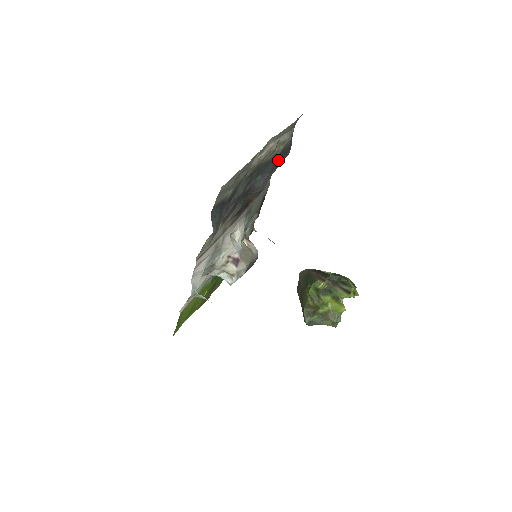
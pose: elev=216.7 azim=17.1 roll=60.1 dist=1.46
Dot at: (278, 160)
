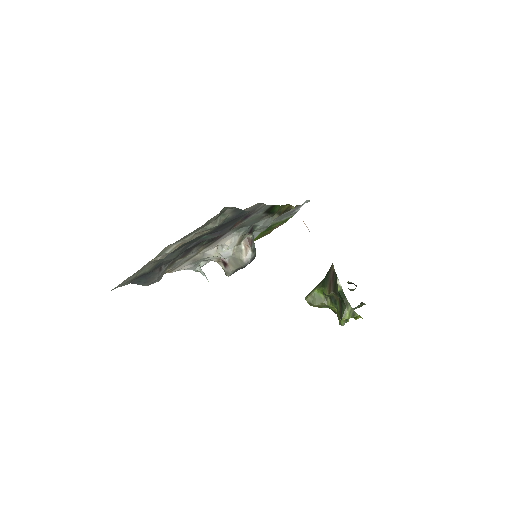
Dot at: (225, 225)
